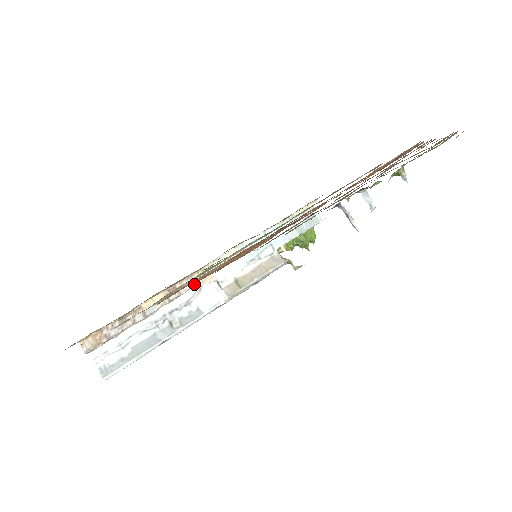
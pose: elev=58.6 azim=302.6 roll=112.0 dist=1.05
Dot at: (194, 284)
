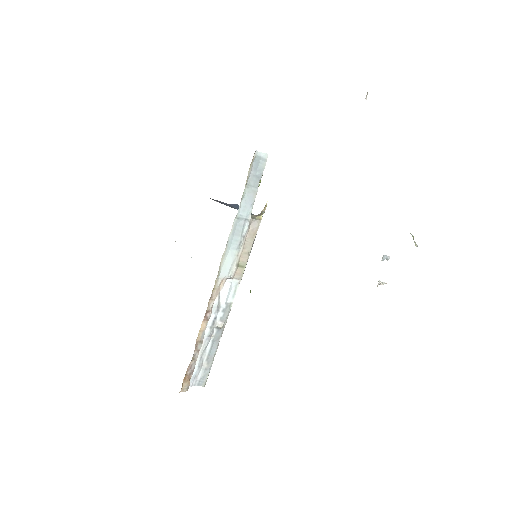
Dot at: (215, 296)
